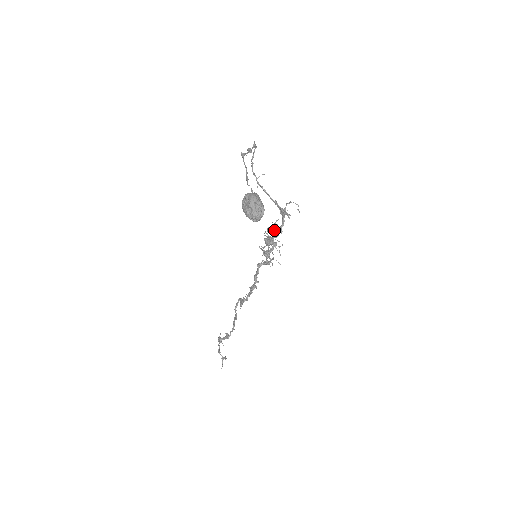
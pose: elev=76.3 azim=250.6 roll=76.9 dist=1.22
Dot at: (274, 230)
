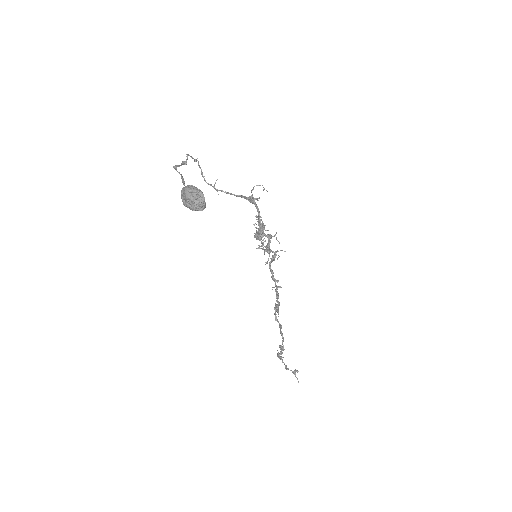
Dot at: occluded
